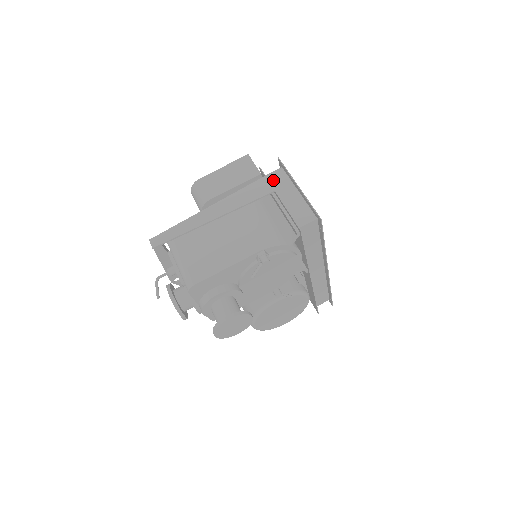
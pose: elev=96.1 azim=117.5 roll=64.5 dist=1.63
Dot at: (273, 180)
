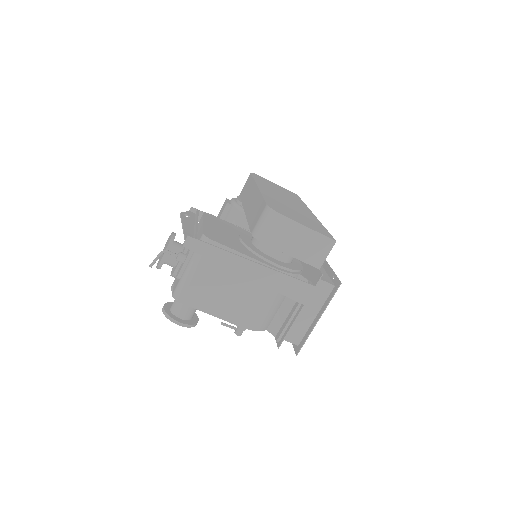
Dot at: (317, 289)
